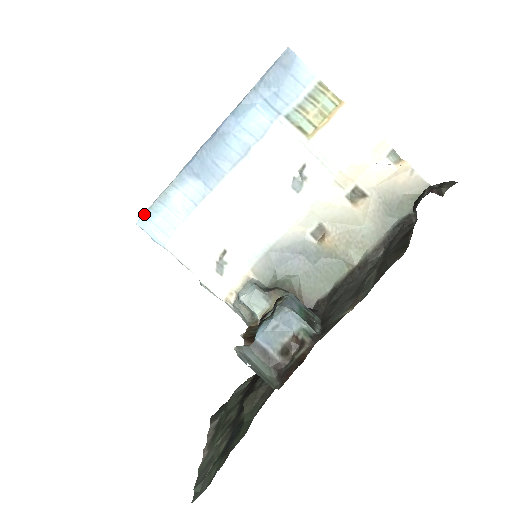
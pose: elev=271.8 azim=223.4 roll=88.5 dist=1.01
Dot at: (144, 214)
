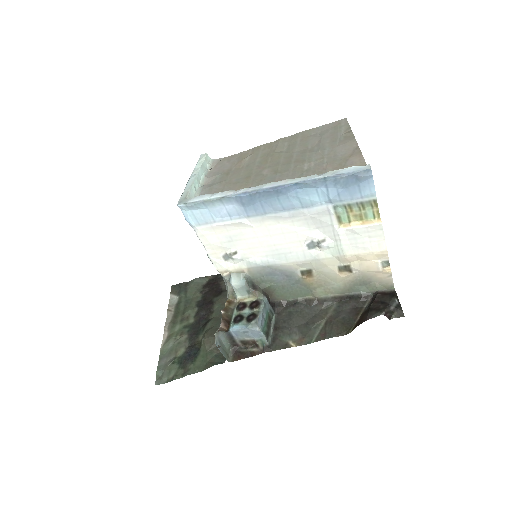
Dot at: (187, 204)
